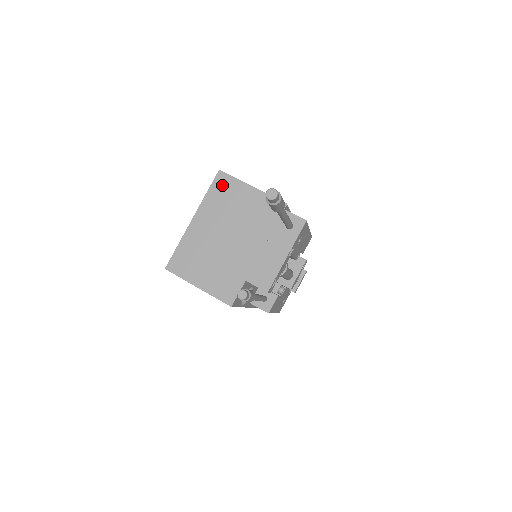
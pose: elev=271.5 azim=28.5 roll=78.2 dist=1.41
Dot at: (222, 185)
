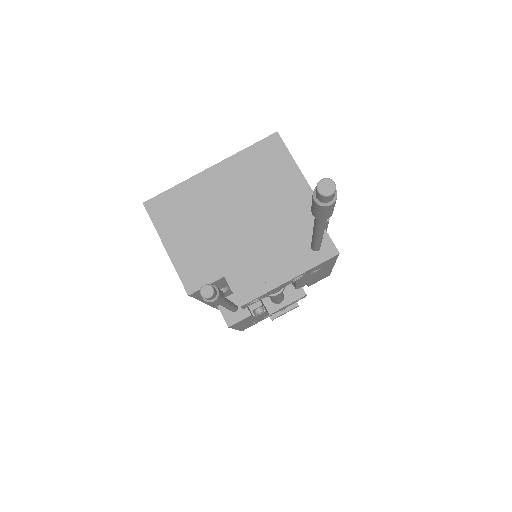
Dot at: (269, 151)
